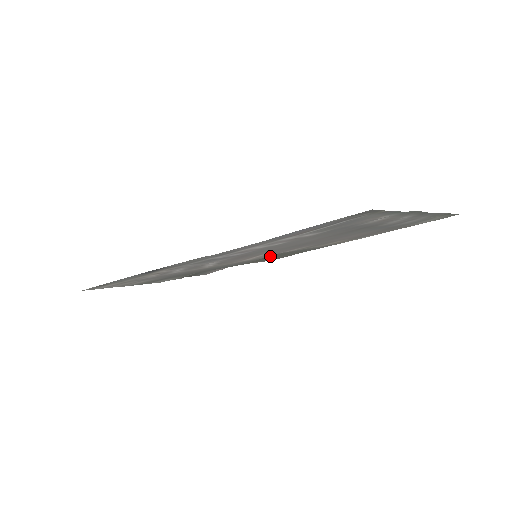
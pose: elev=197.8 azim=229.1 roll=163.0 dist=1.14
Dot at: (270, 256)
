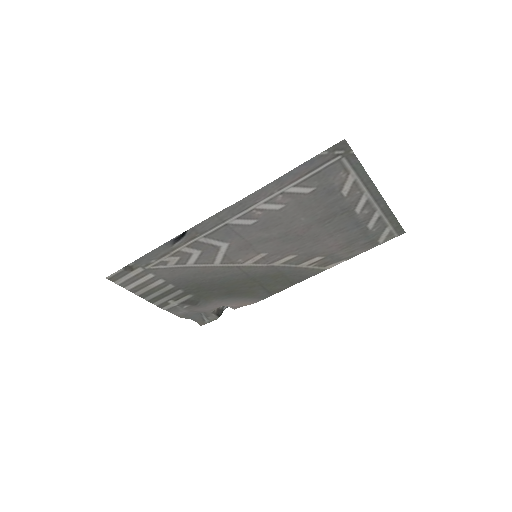
Dot at: (263, 281)
